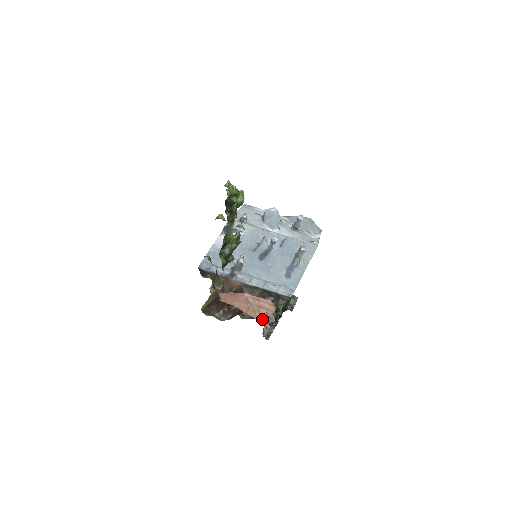
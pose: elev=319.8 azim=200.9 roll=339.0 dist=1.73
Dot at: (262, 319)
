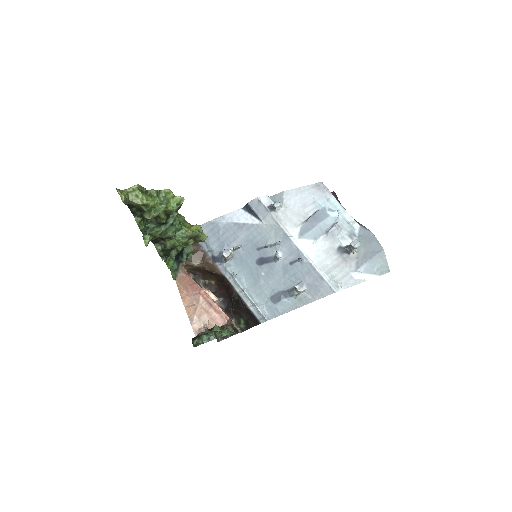
Dot at: (196, 325)
